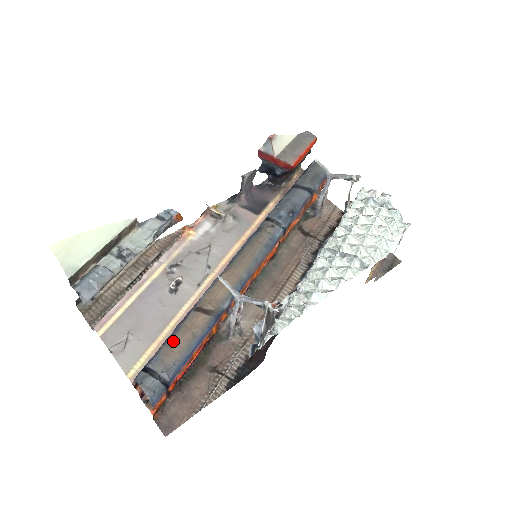
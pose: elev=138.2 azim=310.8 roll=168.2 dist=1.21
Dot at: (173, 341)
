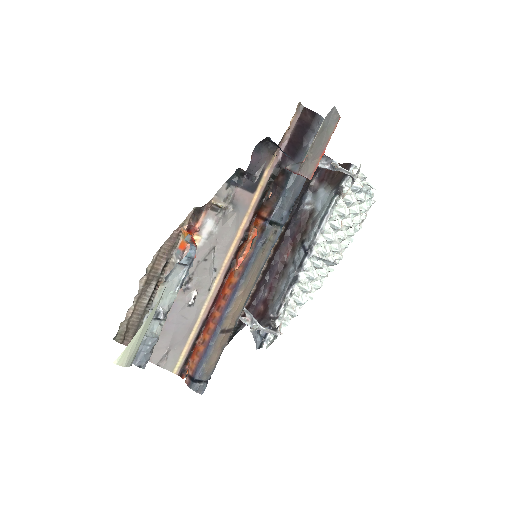
Dot at: (210, 359)
